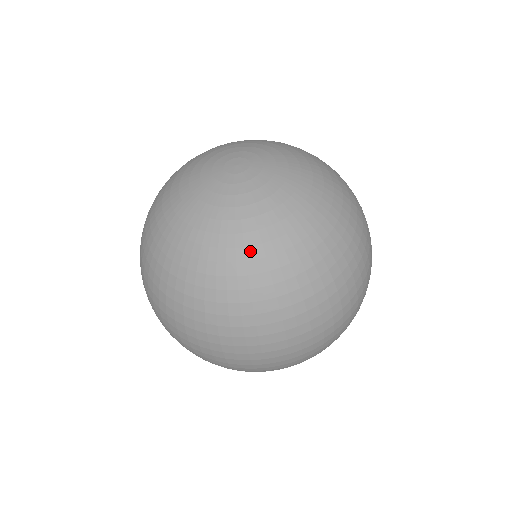
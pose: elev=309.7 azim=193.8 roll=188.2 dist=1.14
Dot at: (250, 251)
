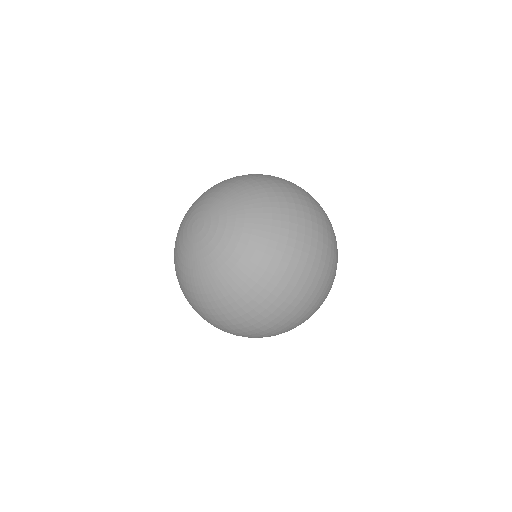
Dot at: (232, 274)
